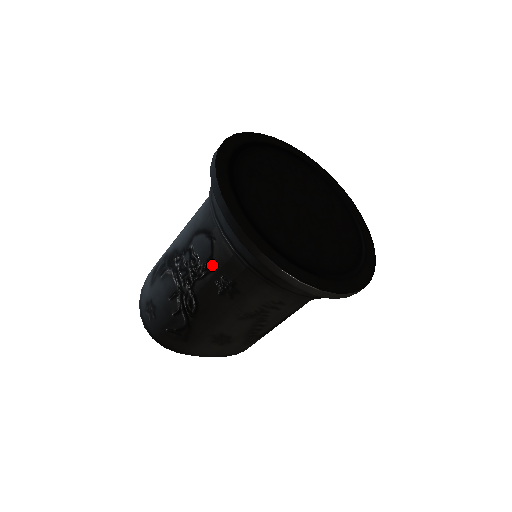
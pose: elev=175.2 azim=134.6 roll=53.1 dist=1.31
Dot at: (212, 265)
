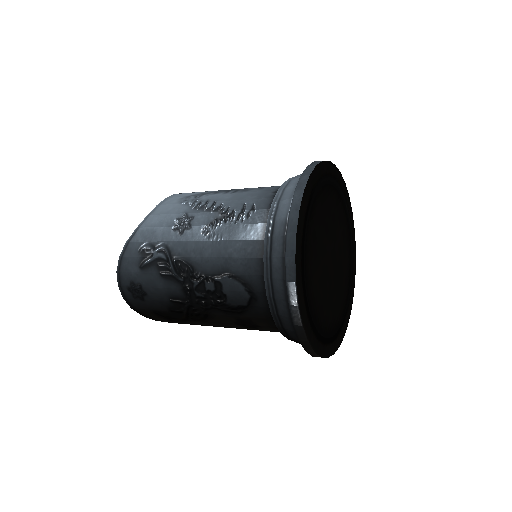
Dot at: (242, 311)
